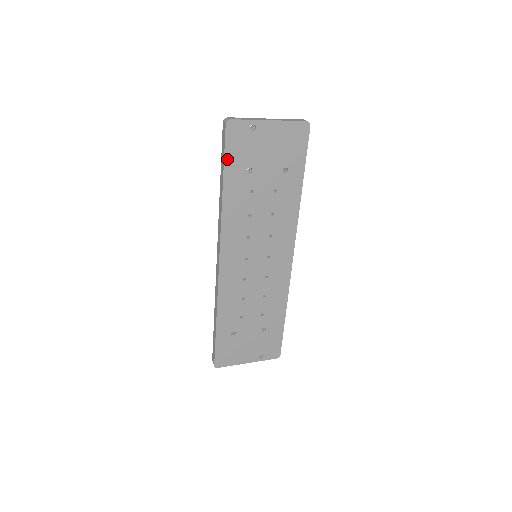
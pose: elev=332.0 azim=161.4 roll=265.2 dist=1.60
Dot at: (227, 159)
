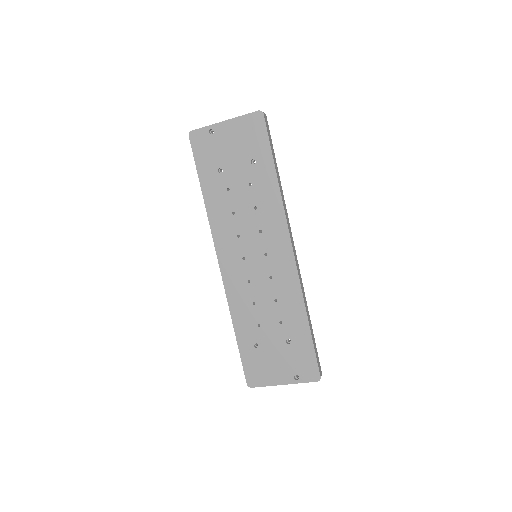
Dot at: (198, 165)
